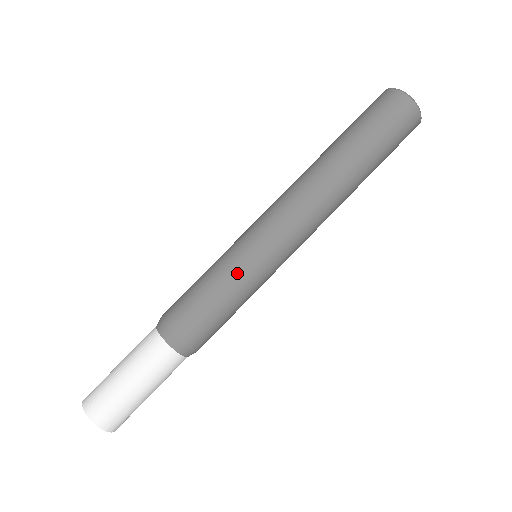
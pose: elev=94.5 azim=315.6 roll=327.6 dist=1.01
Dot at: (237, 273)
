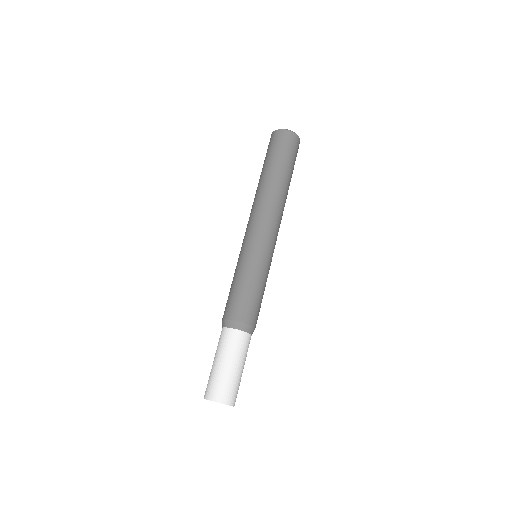
Dot at: (259, 269)
